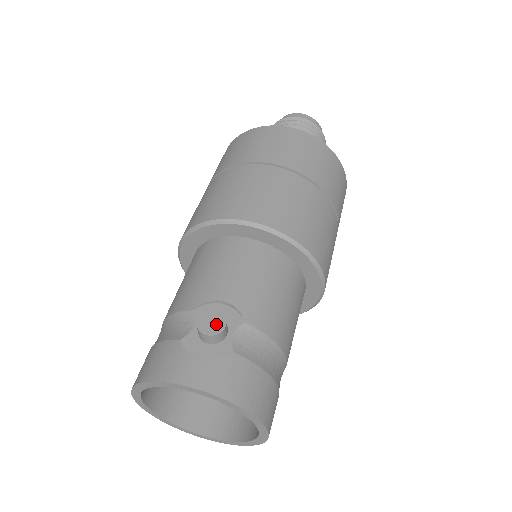
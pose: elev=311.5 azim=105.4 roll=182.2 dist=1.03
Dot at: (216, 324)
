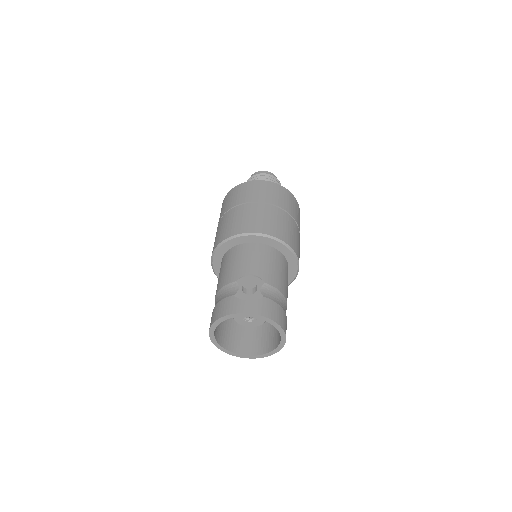
Dot at: (252, 283)
